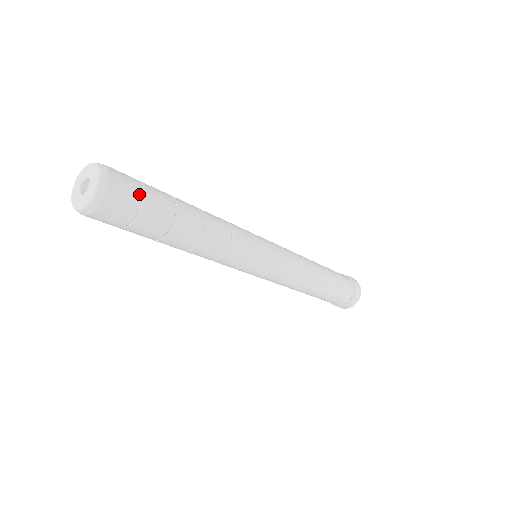
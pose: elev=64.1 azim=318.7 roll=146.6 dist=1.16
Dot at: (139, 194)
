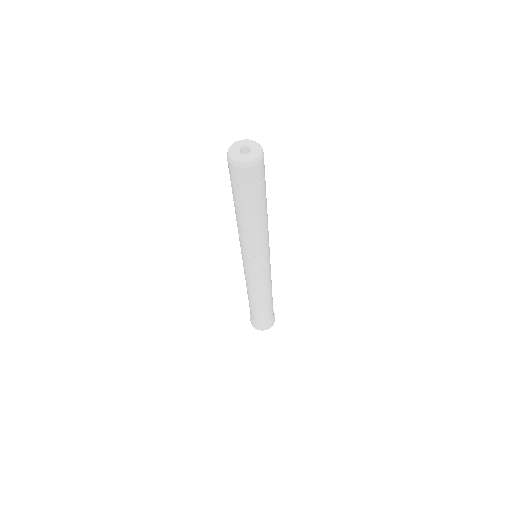
Dot at: (263, 177)
